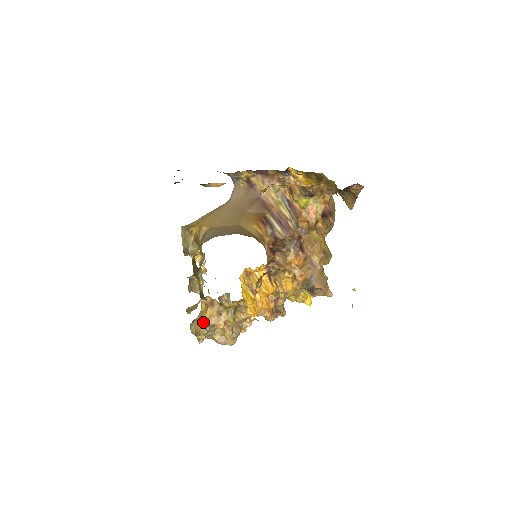
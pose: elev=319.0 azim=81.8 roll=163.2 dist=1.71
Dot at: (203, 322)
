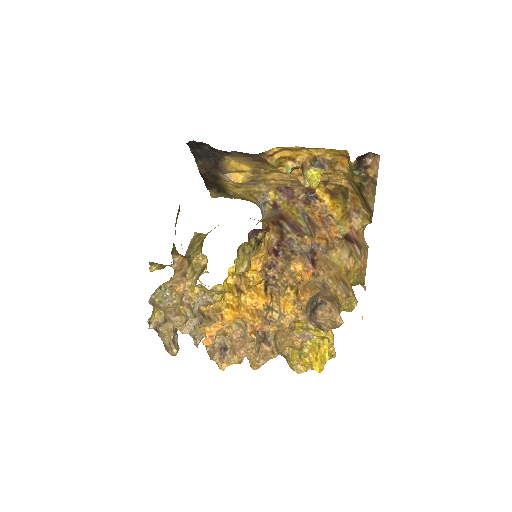
Dot at: (162, 285)
